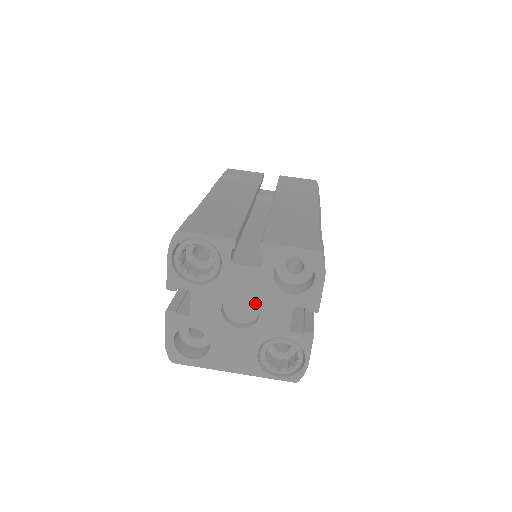
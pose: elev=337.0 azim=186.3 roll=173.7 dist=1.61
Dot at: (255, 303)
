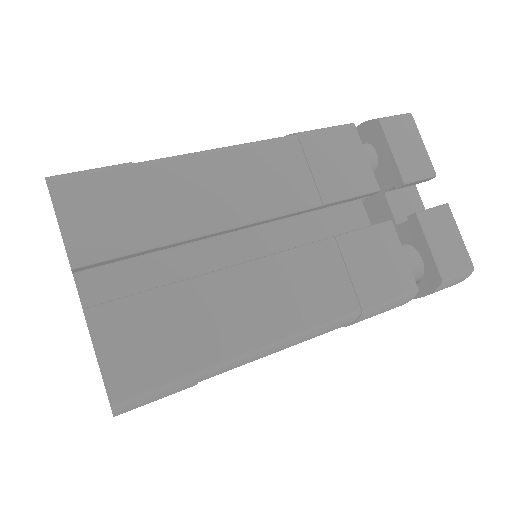
Dot at: occluded
